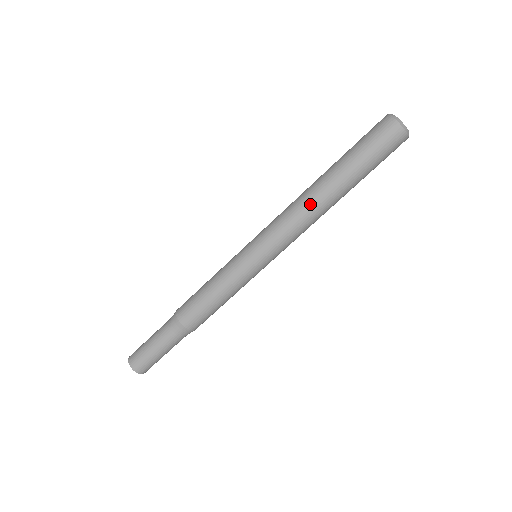
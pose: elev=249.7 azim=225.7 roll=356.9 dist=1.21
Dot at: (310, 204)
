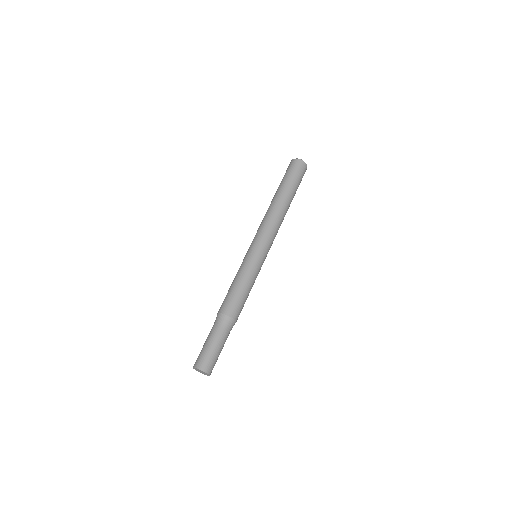
Dot at: (268, 210)
